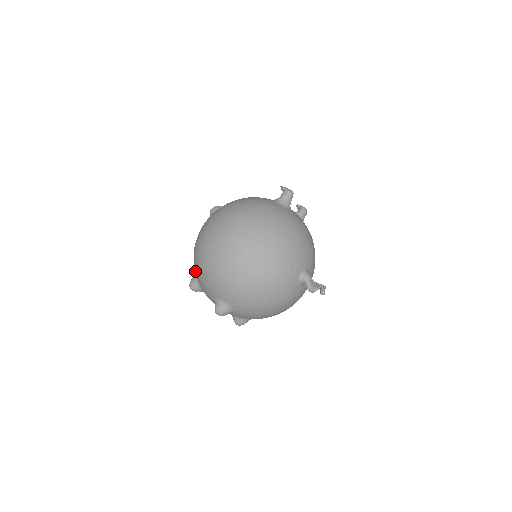
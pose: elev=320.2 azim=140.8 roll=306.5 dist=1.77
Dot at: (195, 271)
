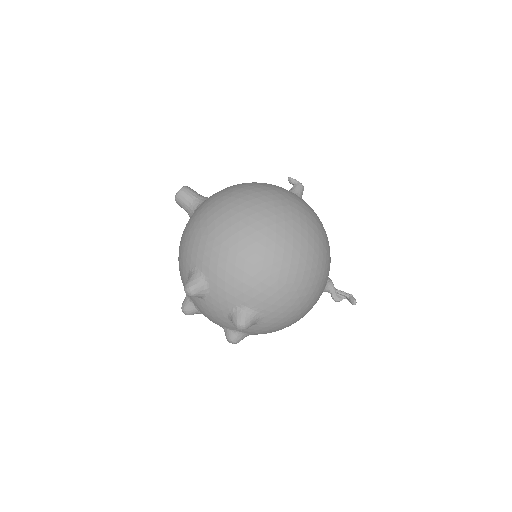
Dot at: (205, 268)
